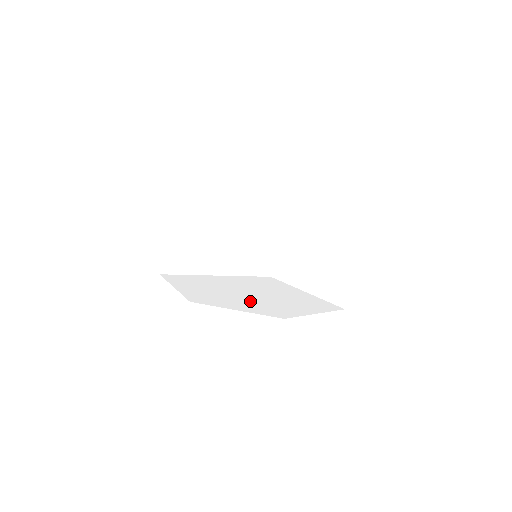
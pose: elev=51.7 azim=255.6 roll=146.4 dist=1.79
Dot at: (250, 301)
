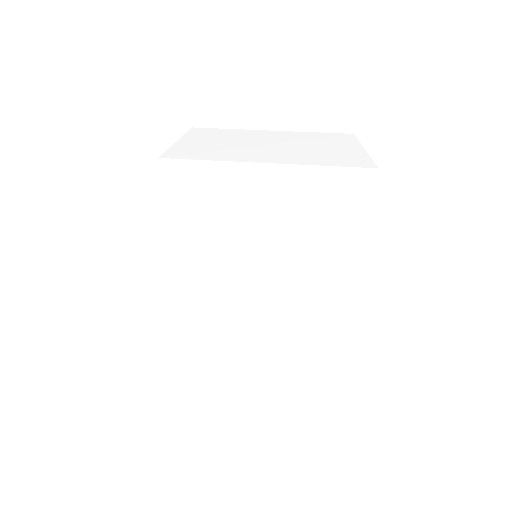
Dot at: (268, 307)
